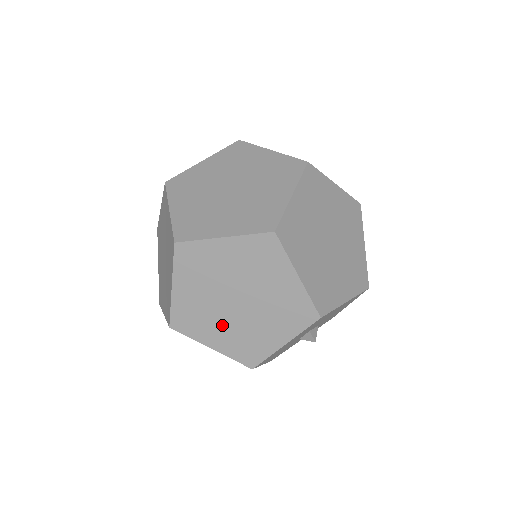
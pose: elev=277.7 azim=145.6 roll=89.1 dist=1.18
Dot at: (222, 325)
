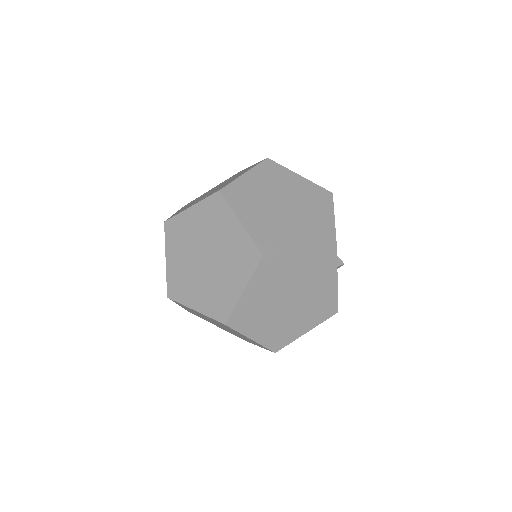
Dot at: (292, 231)
